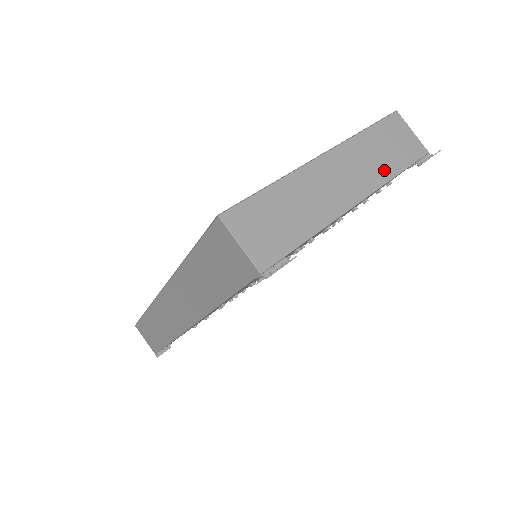
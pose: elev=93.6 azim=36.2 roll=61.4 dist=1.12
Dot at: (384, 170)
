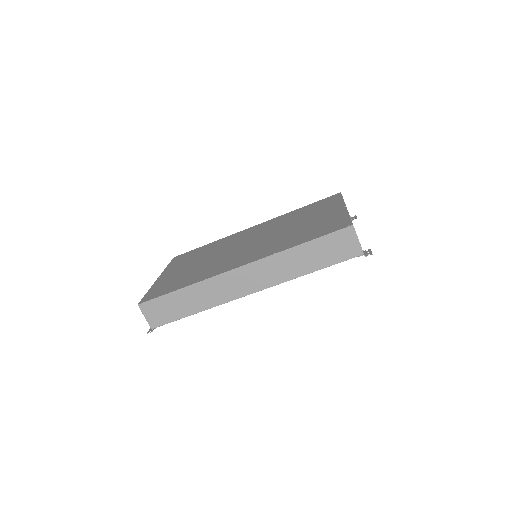
Dot at: occluded
